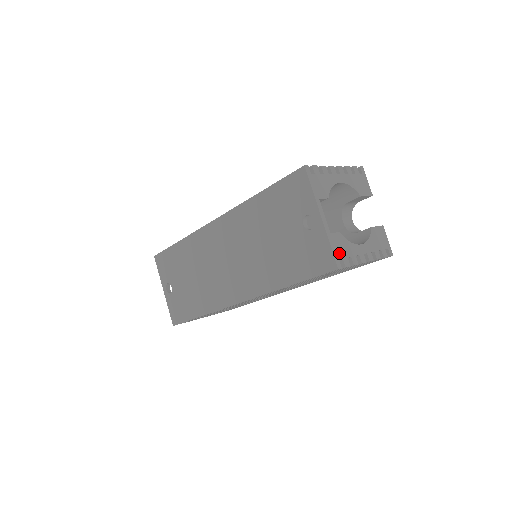
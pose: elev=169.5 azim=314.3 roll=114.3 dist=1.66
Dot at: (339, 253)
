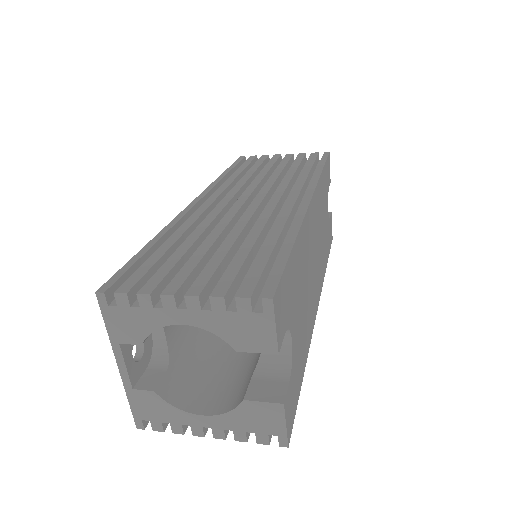
Dot at: (144, 413)
